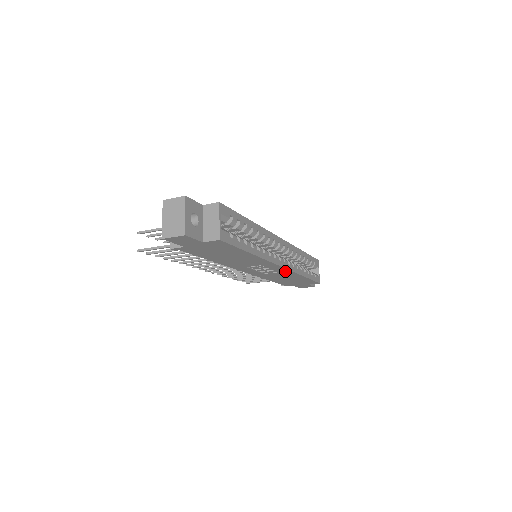
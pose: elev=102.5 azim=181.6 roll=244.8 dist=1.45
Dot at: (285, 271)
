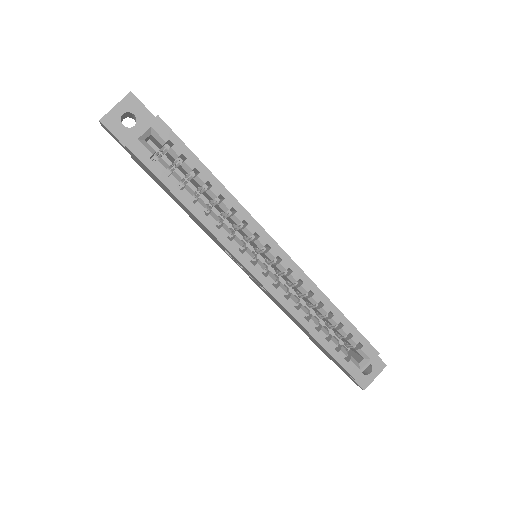
Dot at: occluded
